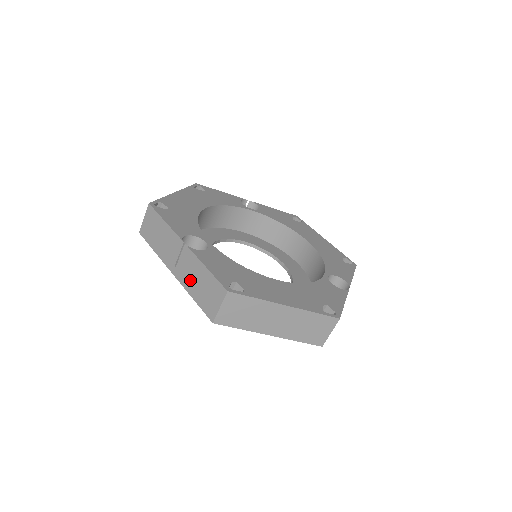
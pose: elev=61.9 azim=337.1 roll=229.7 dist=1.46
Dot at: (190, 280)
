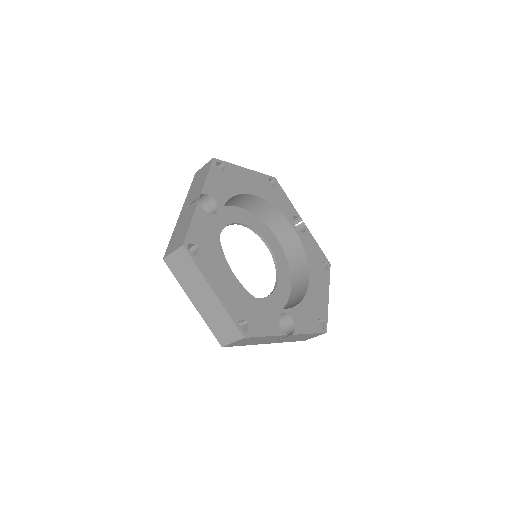
Dot at: (181, 223)
